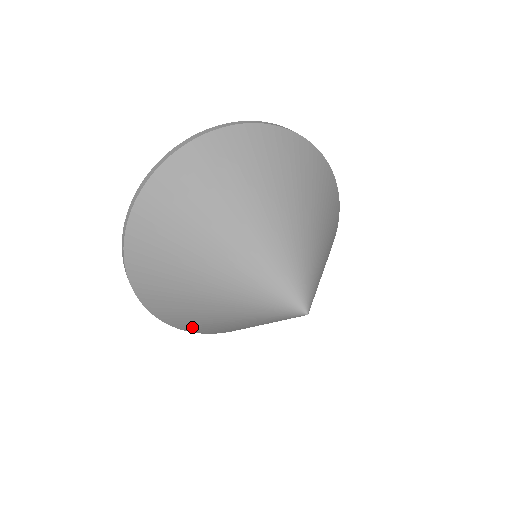
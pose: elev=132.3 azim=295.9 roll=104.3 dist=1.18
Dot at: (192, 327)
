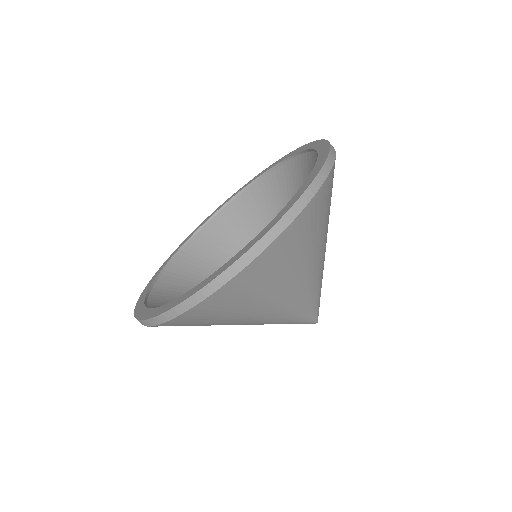
Dot at: occluded
